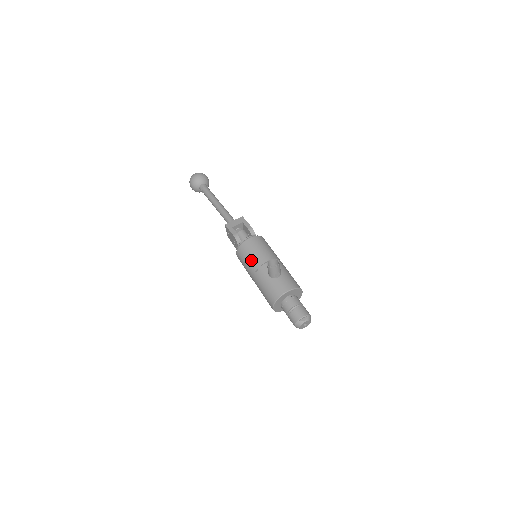
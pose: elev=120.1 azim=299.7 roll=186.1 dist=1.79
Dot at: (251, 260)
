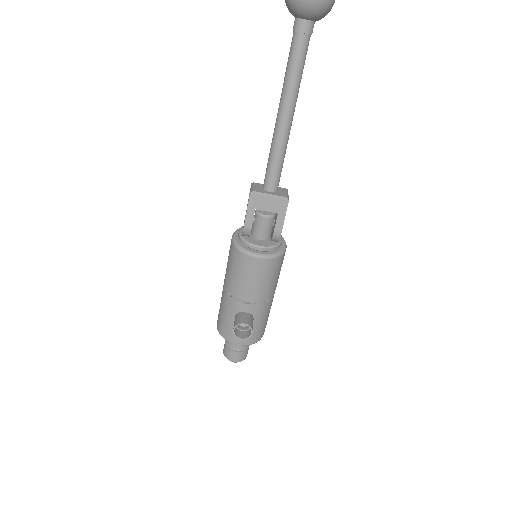
Dot at: (234, 280)
